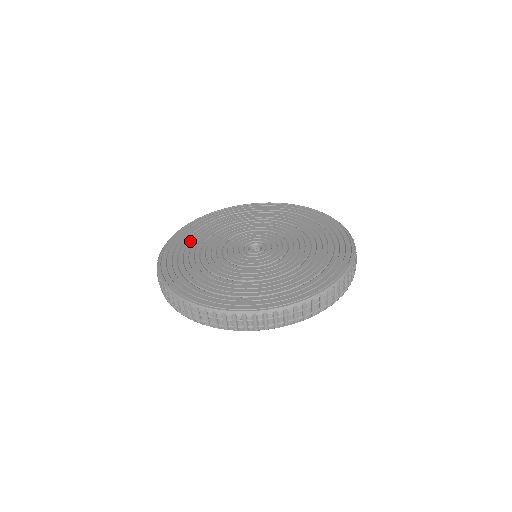
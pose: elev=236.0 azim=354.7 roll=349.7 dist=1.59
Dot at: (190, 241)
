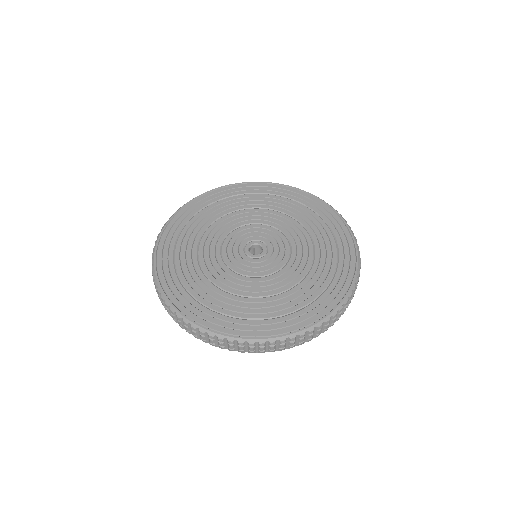
Dot at: (188, 229)
